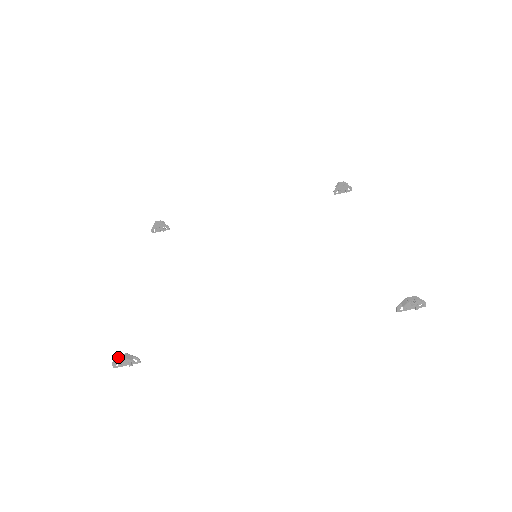
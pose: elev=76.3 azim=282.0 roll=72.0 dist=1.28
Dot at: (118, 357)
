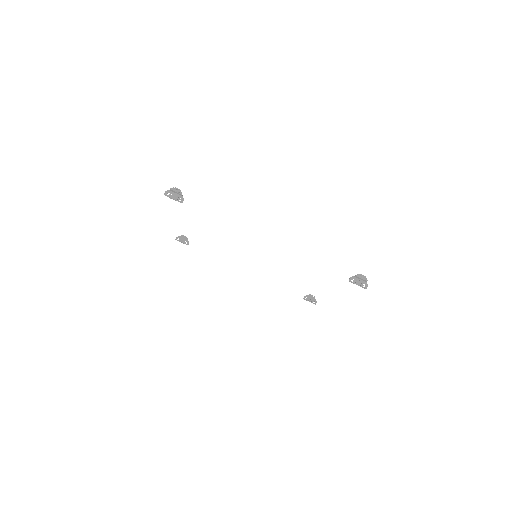
Dot at: (176, 188)
